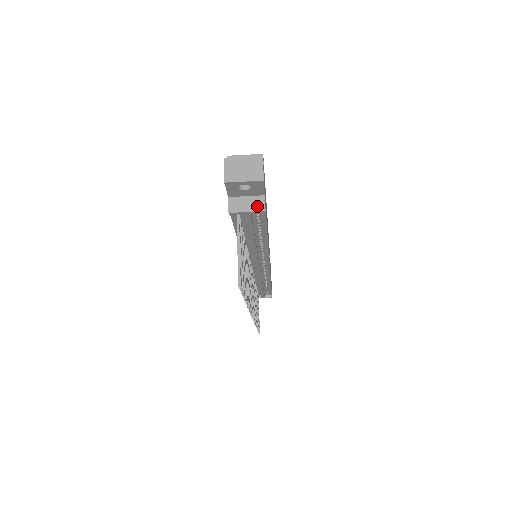
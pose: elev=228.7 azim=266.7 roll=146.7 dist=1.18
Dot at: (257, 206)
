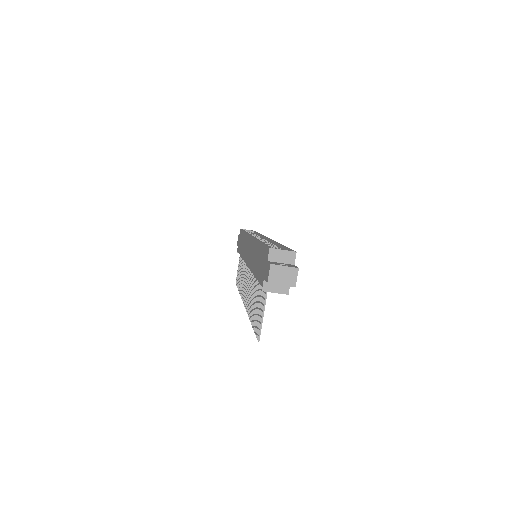
Dot at: (283, 290)
